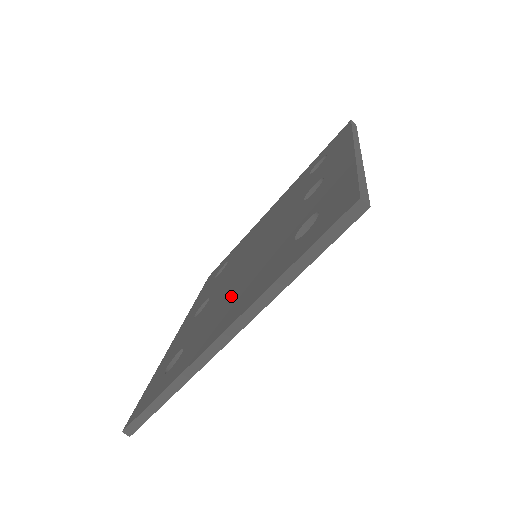
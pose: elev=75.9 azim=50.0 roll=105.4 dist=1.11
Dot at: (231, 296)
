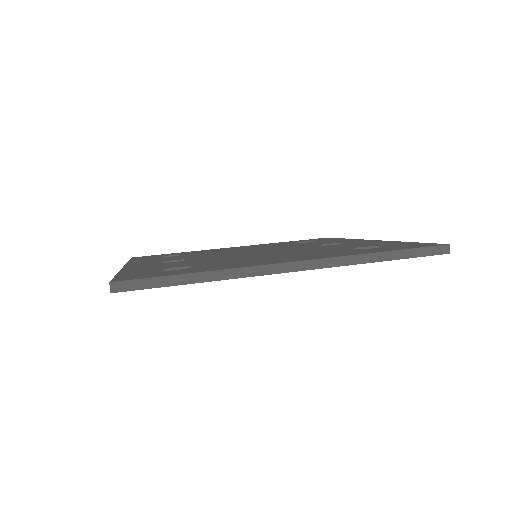
Dot at: (263, 257)
